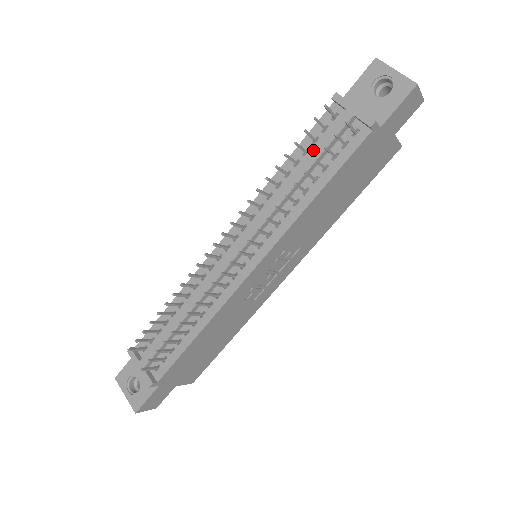
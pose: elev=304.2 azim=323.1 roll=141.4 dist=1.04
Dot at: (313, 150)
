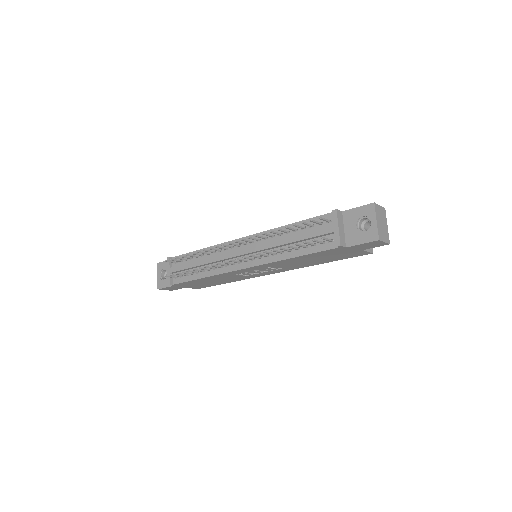
Dot at: (305, 232)
